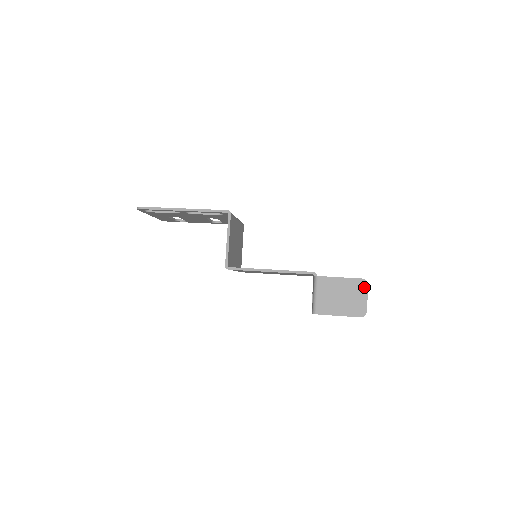
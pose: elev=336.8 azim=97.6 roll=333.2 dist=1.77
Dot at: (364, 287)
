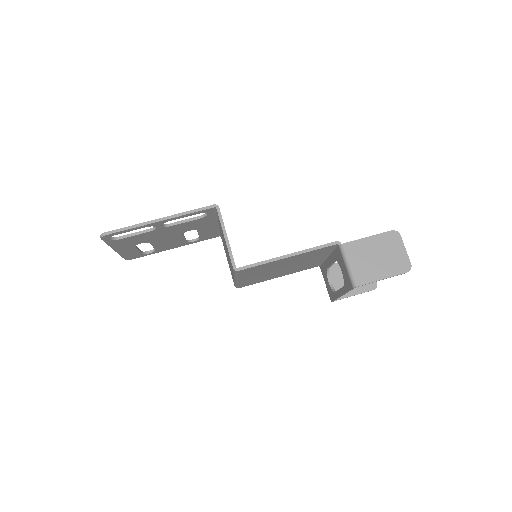
Dot at: (397, 239)
